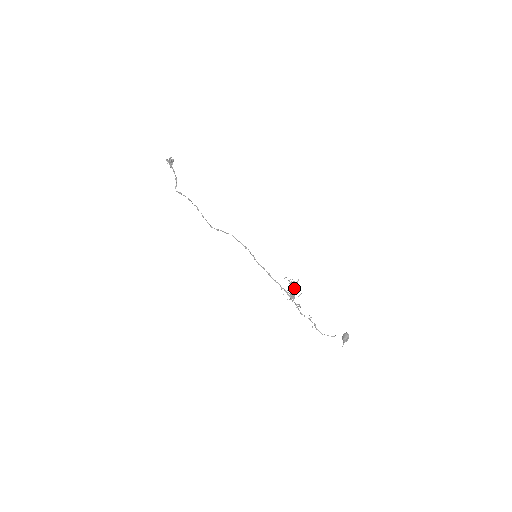
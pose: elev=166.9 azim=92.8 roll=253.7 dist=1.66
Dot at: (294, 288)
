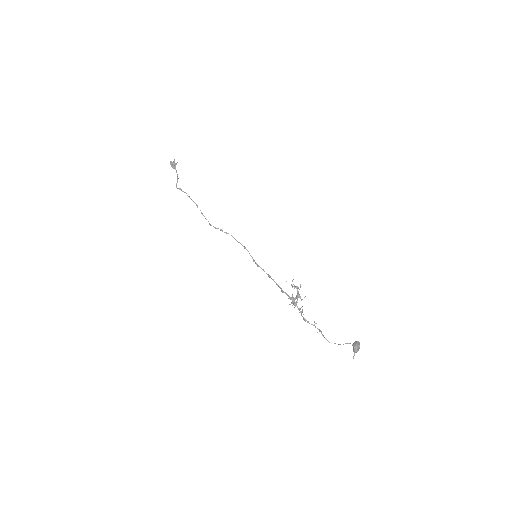
Dot at: occluded
